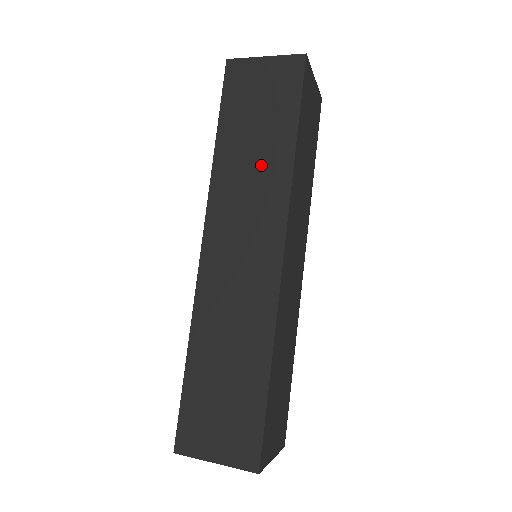
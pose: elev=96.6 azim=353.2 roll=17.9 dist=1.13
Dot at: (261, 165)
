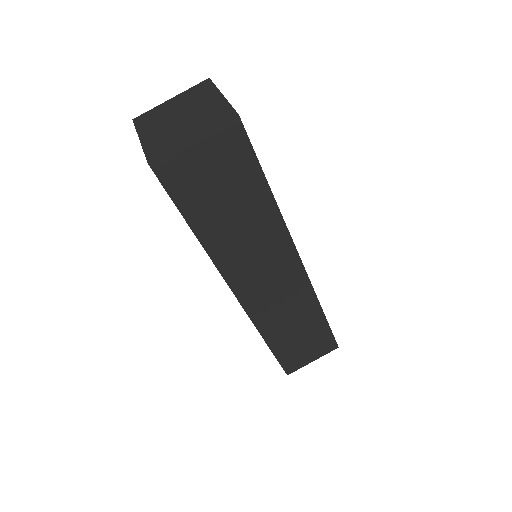
Dot at: (252, 227)
